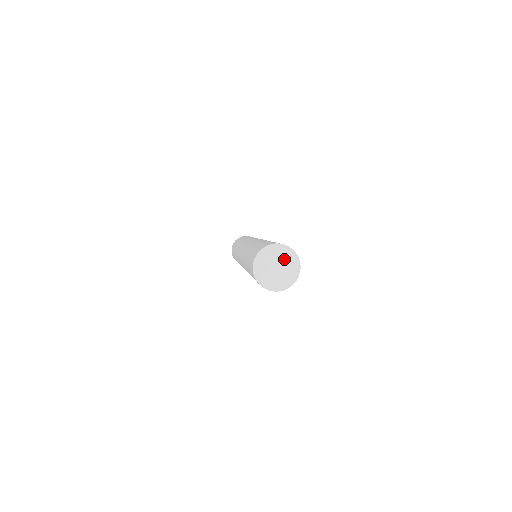
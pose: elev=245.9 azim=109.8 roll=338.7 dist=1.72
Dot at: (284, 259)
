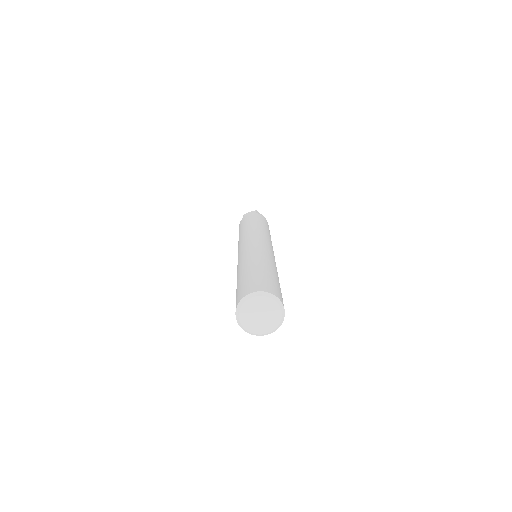
Dot at: (260, 305)
